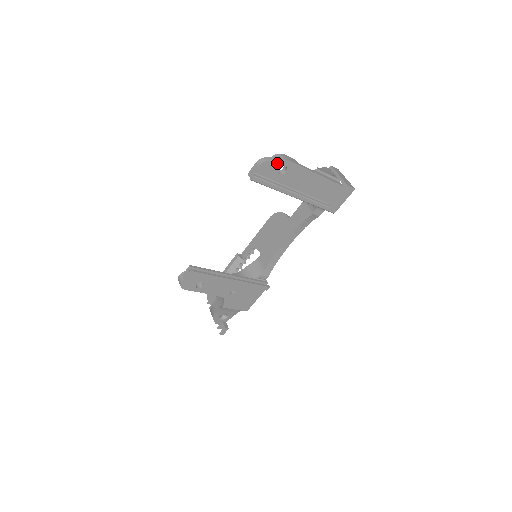
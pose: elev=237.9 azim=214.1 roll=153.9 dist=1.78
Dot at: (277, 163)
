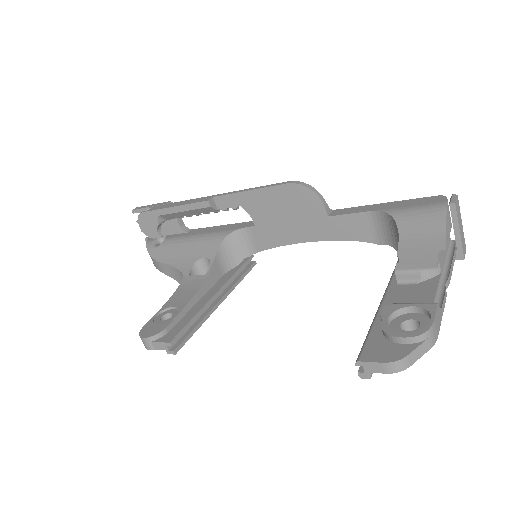
Dot at: (418, 351)
